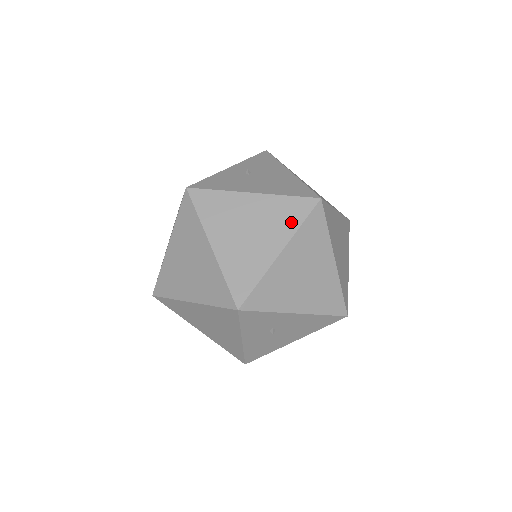
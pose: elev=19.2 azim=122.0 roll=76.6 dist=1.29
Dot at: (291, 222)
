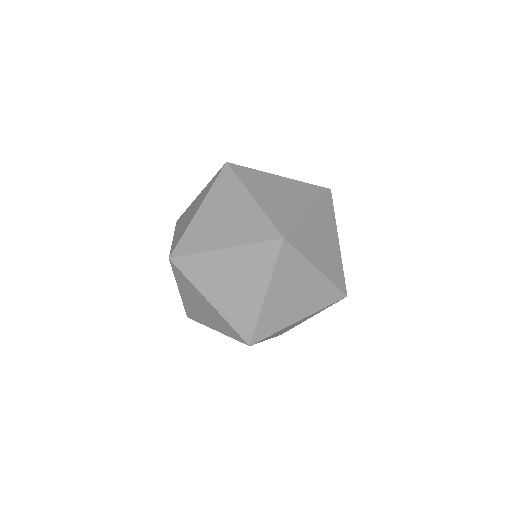
Dot at: occluded
